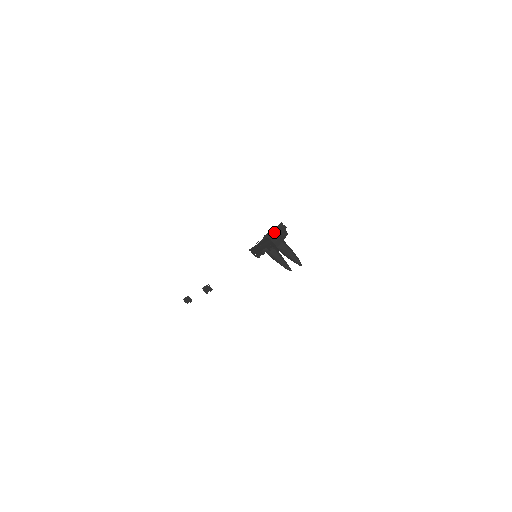
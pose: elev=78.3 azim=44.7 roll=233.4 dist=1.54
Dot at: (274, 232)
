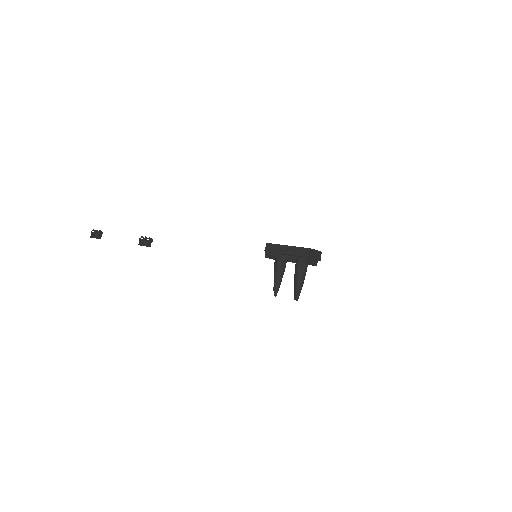
Dot at: (315, 251)
